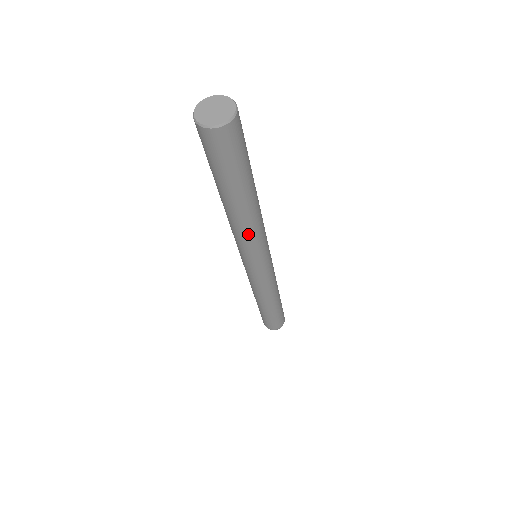
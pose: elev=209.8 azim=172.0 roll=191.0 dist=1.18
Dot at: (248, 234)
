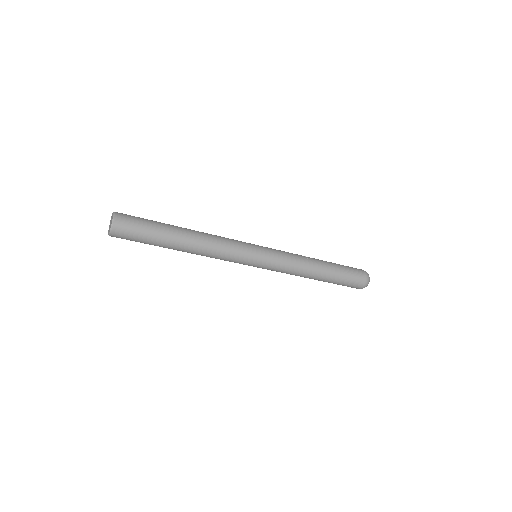
Dot at: occluded
